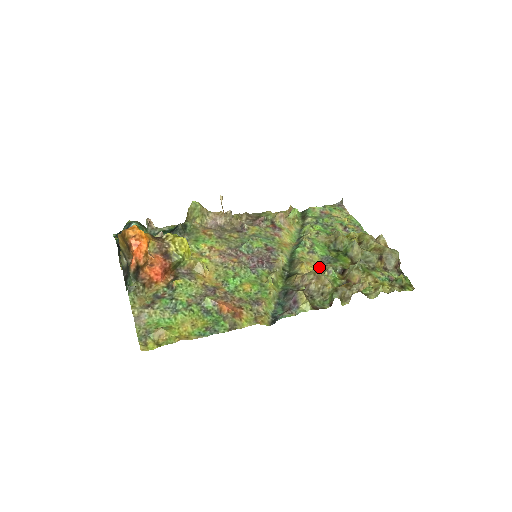
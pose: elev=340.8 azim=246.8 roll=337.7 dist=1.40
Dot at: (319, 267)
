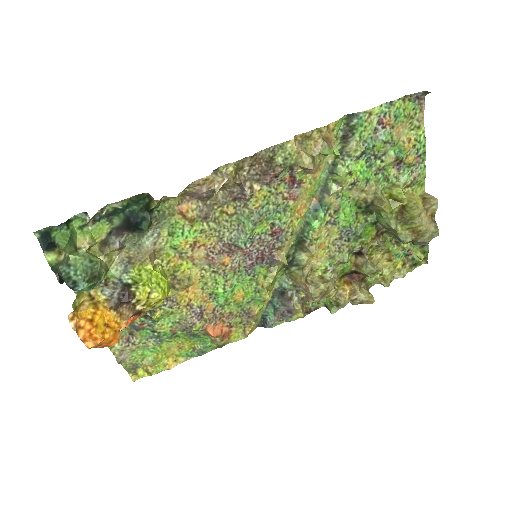
Dot at: (333, 246)
